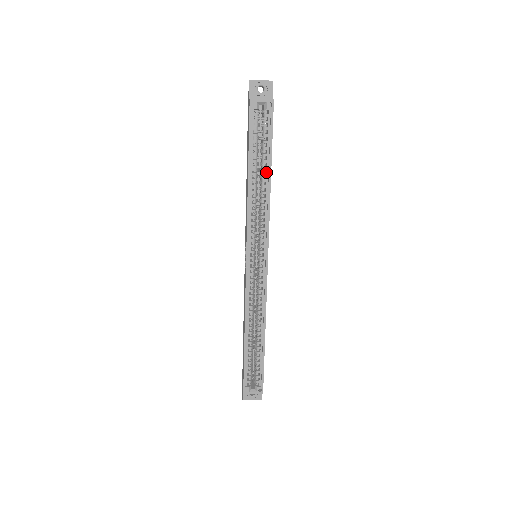
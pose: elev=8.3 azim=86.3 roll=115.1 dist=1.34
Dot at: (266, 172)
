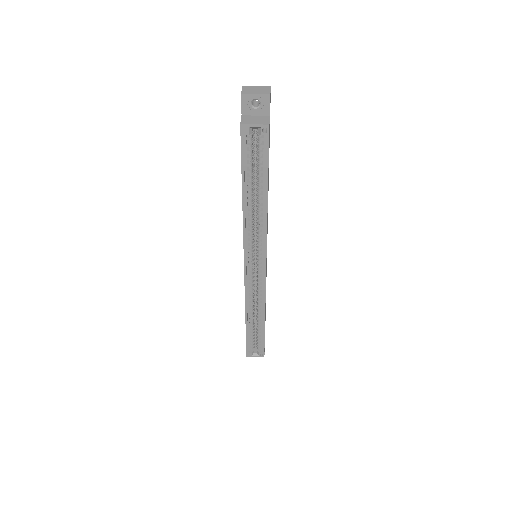
Dot at: (262, 194)
